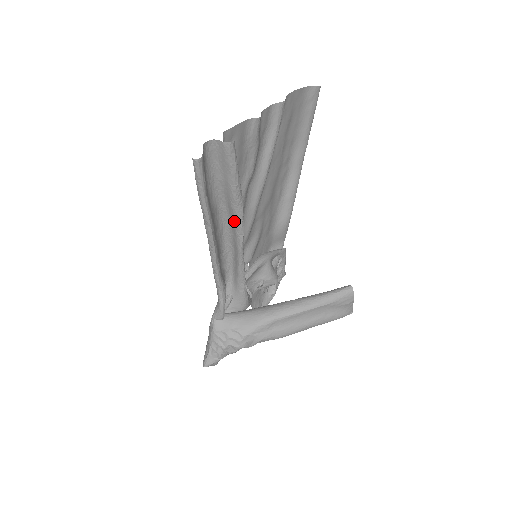
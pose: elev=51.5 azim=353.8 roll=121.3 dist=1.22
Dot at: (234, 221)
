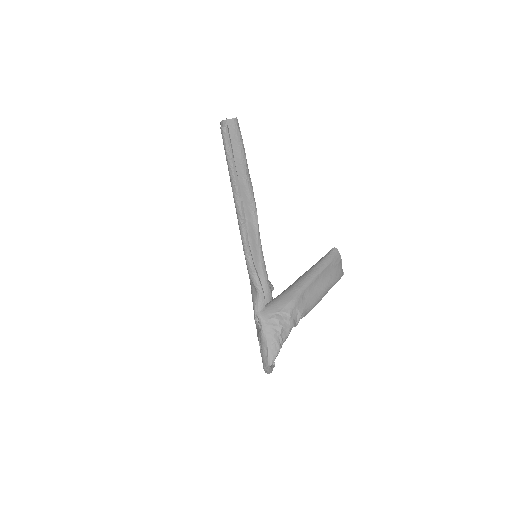
Dot at: (247, 200)
